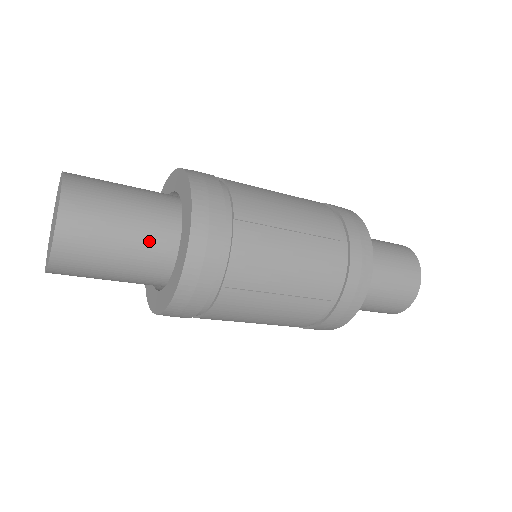
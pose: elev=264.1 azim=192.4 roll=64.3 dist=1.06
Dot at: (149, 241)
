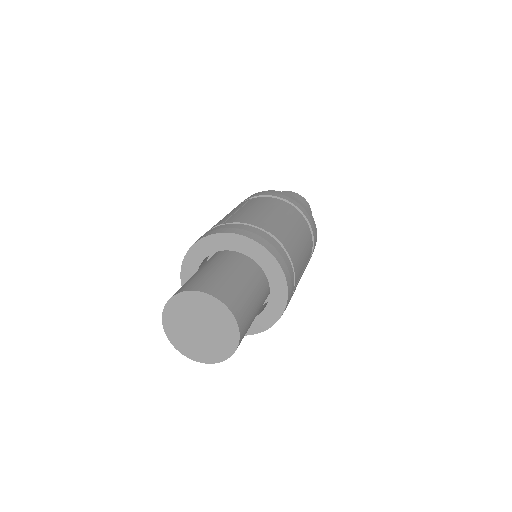
Dot at: occluded
